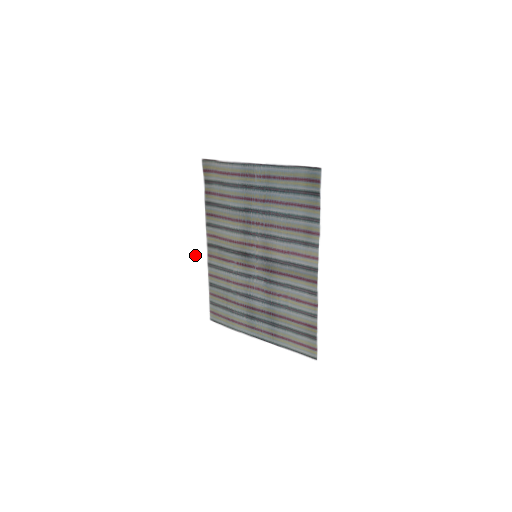
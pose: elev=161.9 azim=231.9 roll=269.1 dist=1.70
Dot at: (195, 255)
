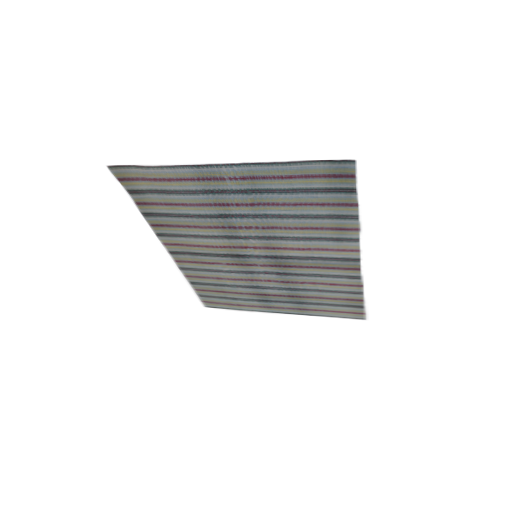
Dot at: occluded
